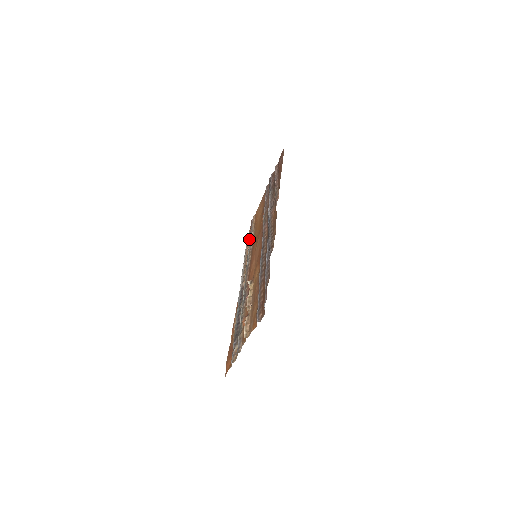
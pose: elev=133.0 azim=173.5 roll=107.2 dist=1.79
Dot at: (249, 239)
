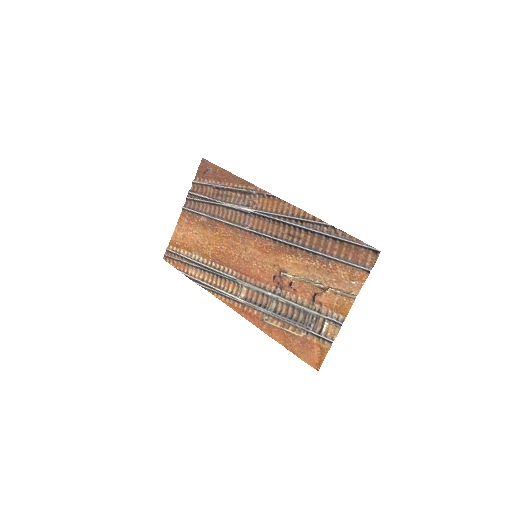
Dot at: (194, 265)
